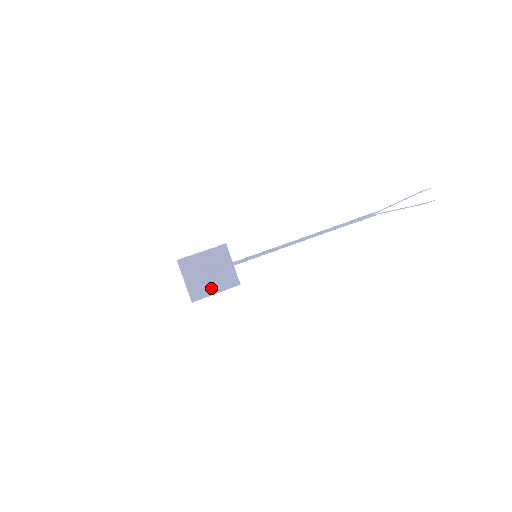
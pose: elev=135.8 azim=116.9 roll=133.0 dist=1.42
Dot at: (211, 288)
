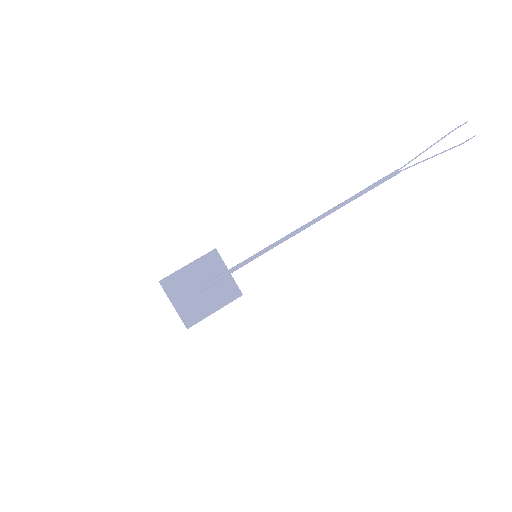
Dot at: (207, 307)
